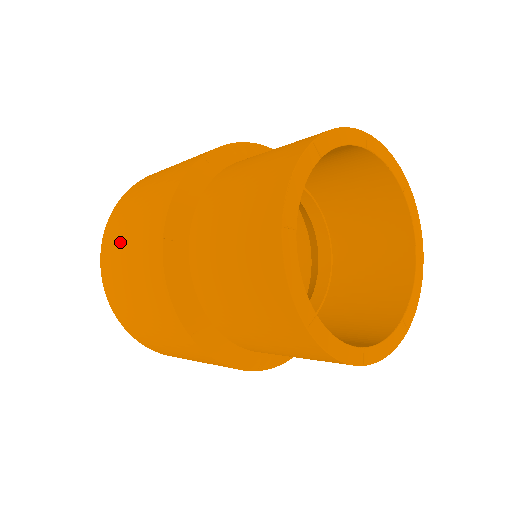
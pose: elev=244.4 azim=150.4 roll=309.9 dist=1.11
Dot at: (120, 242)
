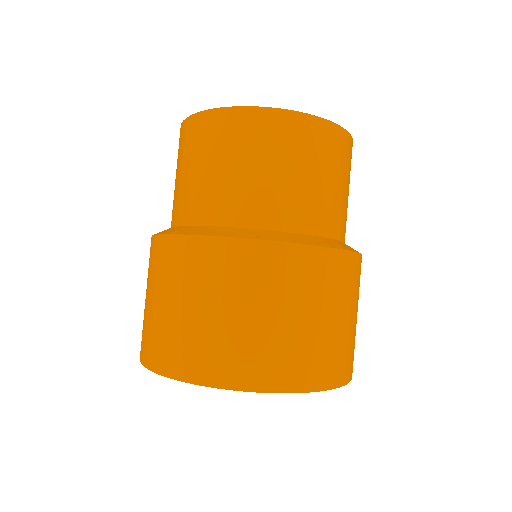
Dot at: (159, 322)
